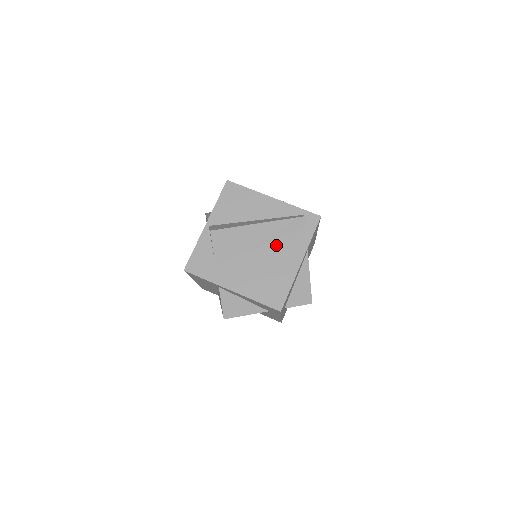
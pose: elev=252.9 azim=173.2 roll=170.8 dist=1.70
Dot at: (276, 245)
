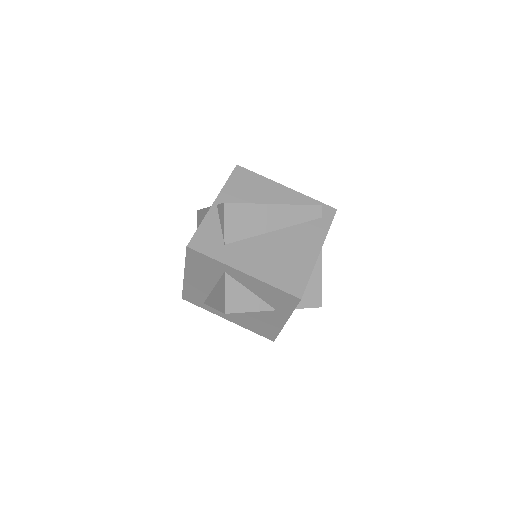
Dot at: (292, 231)
